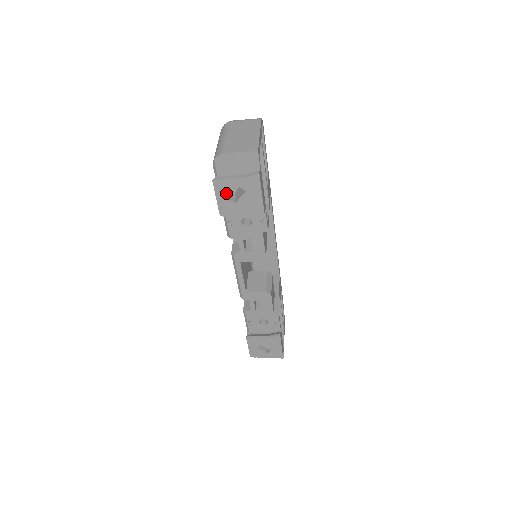
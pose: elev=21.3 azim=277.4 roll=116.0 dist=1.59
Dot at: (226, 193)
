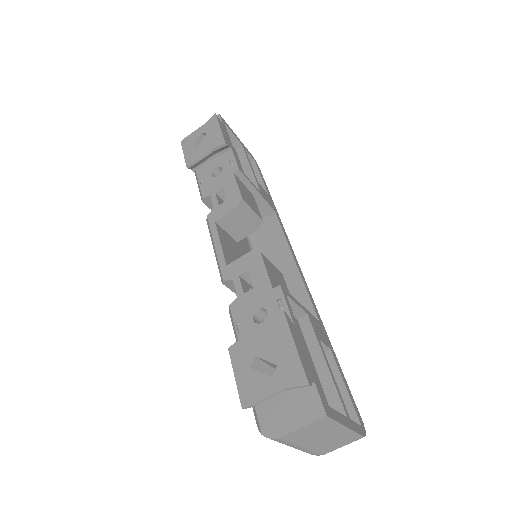
Dot at: (191, 144)
